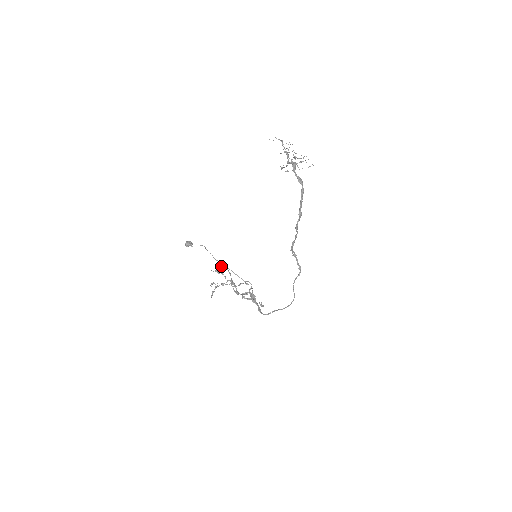
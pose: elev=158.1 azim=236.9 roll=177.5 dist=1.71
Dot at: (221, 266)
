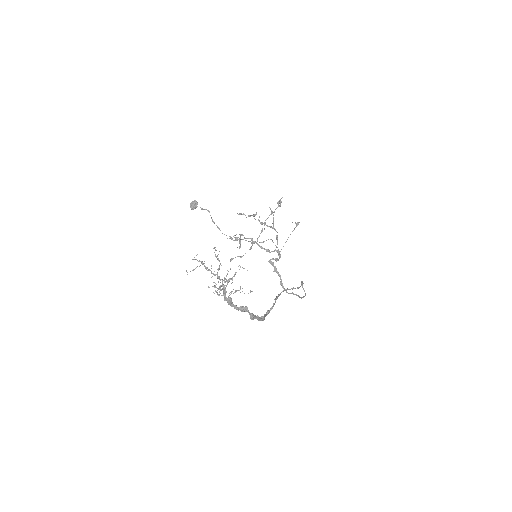
Dot at: occluded
